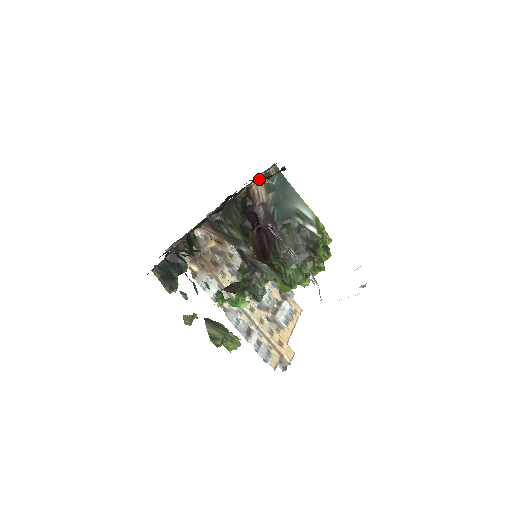
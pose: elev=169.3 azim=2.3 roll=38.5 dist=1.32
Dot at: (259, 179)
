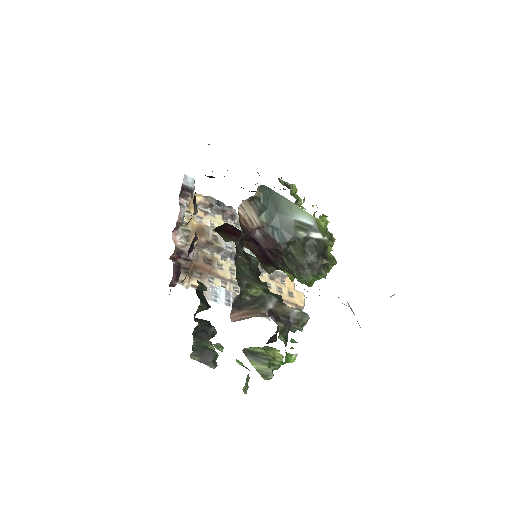
Dot at: occluded
